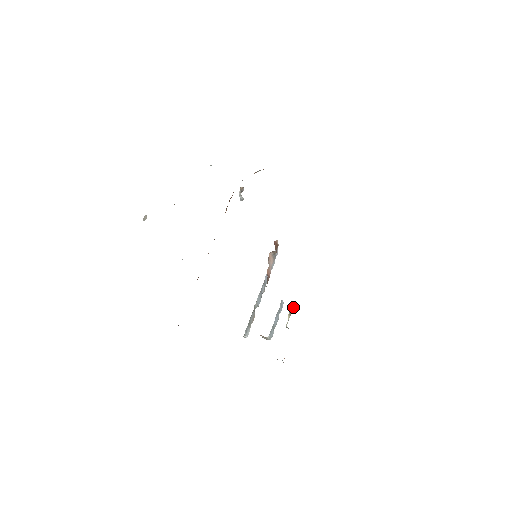
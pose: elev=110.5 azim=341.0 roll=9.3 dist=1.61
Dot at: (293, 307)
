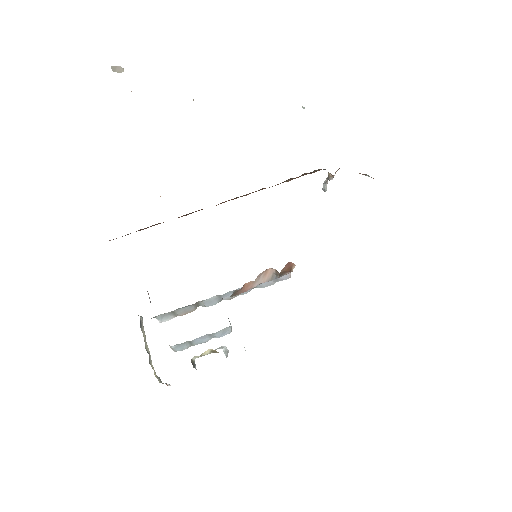
Dot at: occluded
